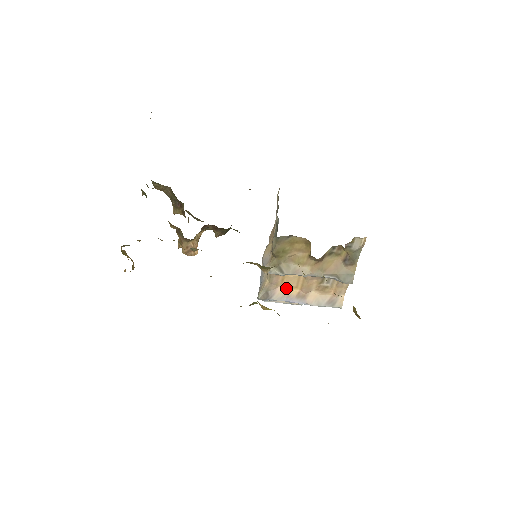
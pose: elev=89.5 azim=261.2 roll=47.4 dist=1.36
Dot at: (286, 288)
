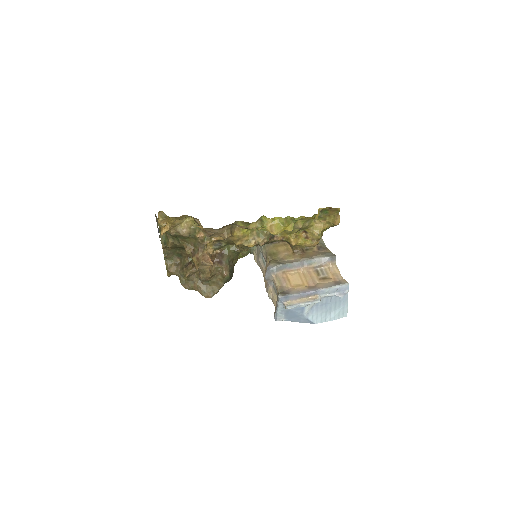
Dot at: (296, 287)
